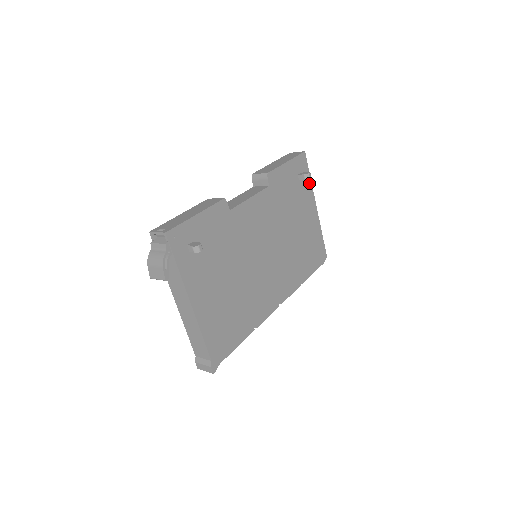
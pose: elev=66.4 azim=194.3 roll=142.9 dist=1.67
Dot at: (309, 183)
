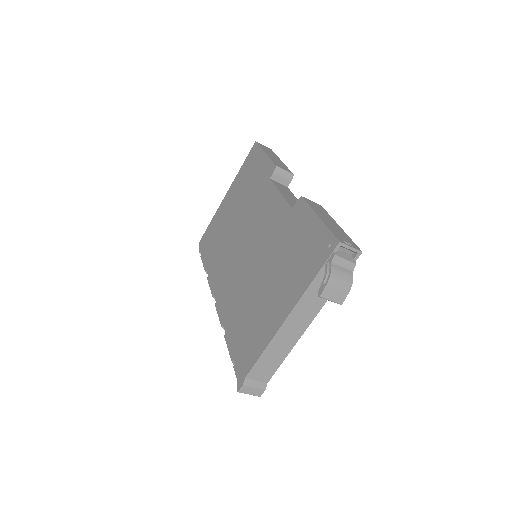
Dot at: occluded
